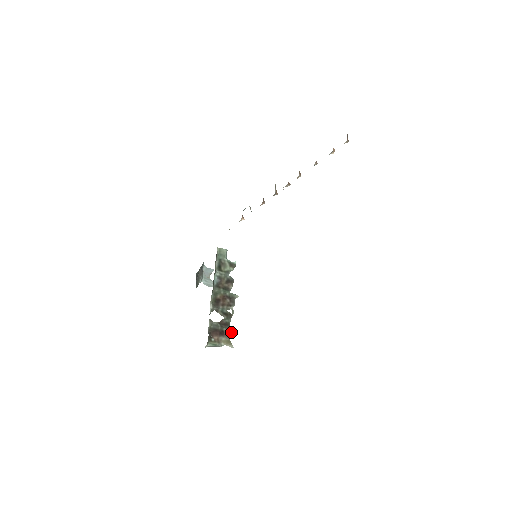
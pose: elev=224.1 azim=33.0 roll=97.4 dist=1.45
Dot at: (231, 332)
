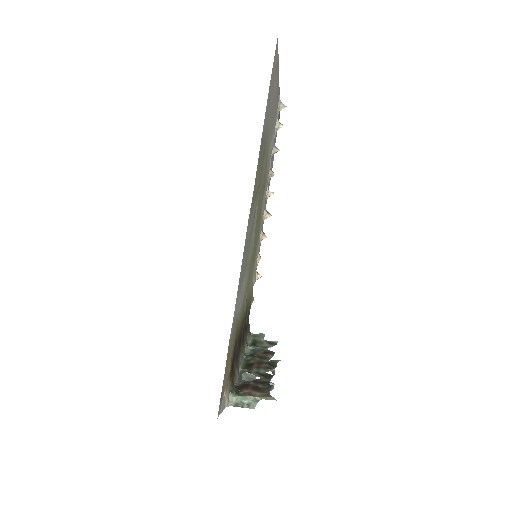
Dot at: (271, 388)
